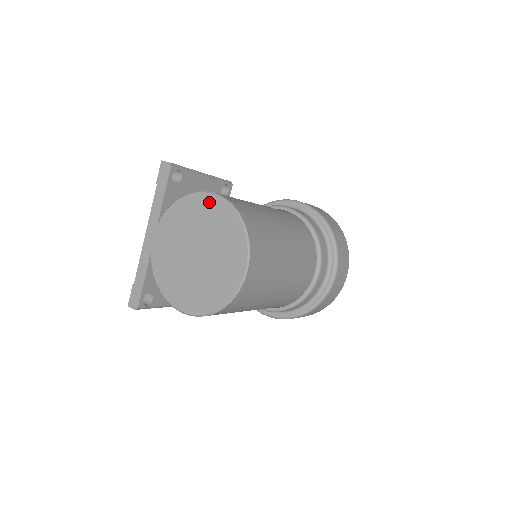
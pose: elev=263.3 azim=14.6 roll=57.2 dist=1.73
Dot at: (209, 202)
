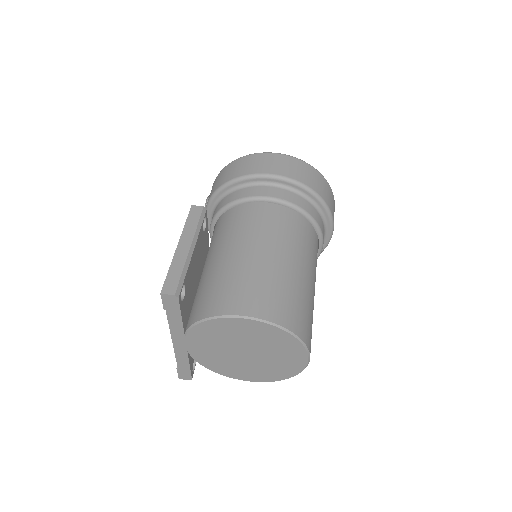
Dot at: (248, 325)
